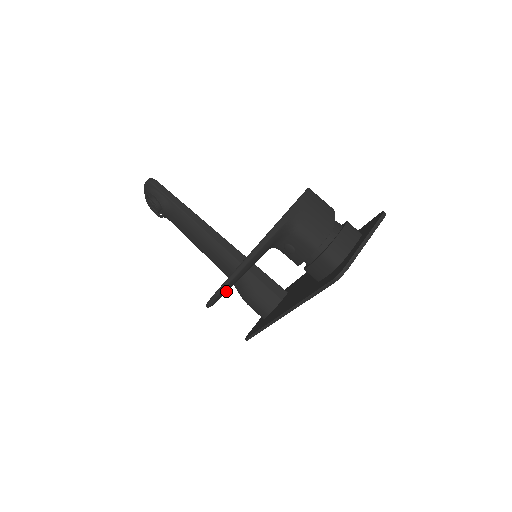
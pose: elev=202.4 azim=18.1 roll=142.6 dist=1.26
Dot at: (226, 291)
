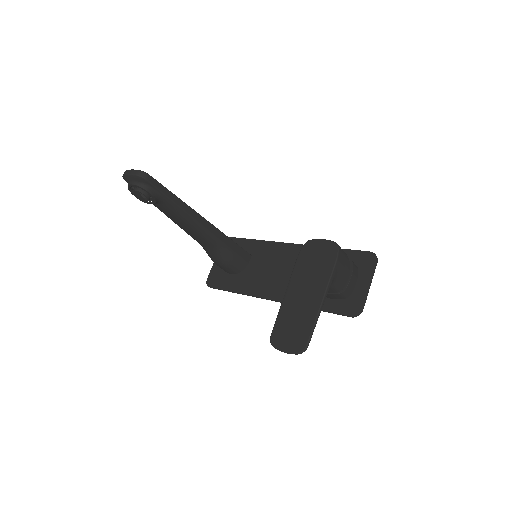
Dot at: (296, 343)
